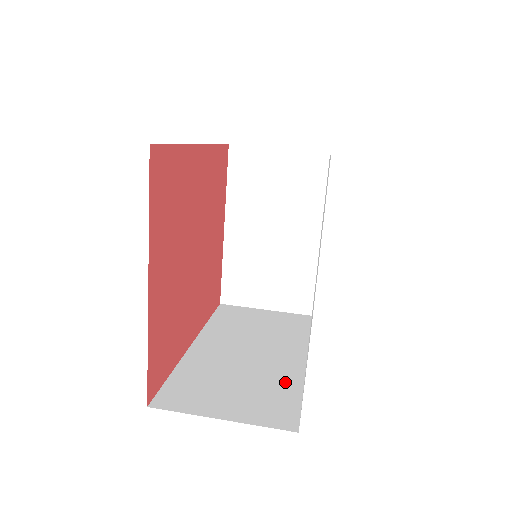
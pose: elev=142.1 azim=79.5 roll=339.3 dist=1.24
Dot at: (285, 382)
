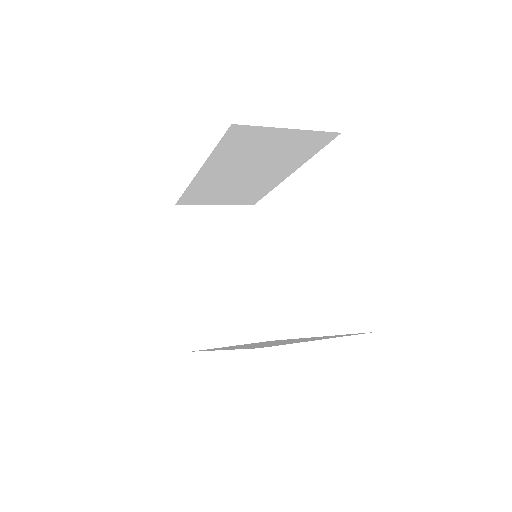
Dot at: occluded
